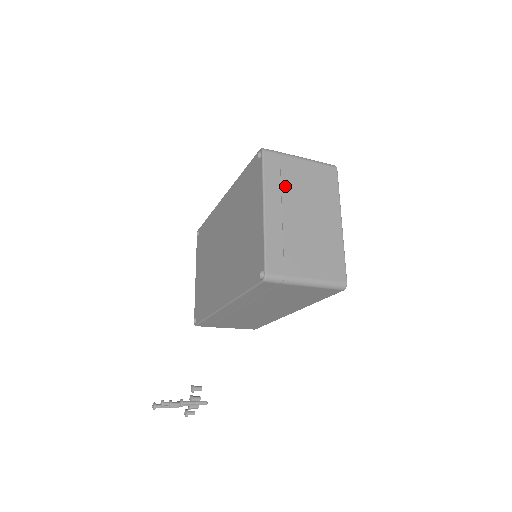
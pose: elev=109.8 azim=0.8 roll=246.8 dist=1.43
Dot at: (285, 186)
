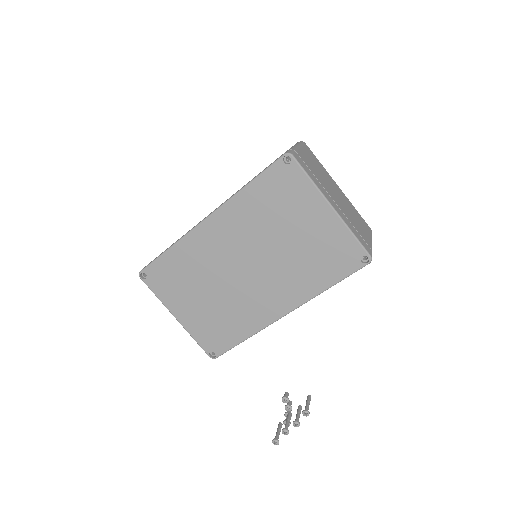
Dot at: (318, 178)
